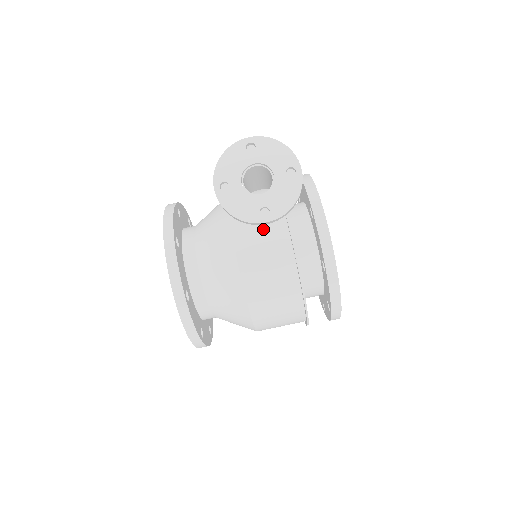
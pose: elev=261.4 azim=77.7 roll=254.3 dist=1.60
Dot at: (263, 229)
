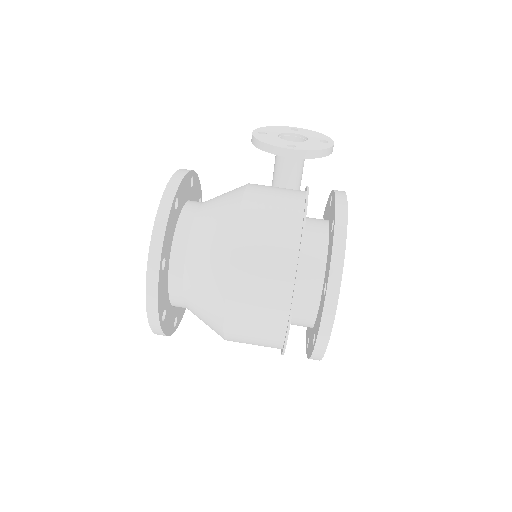
Dot at: (280, 188)
